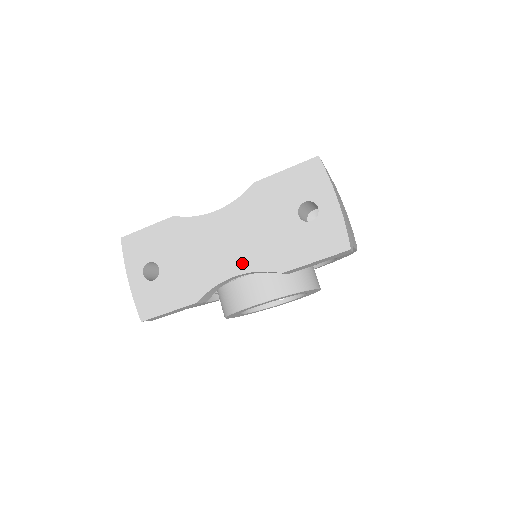
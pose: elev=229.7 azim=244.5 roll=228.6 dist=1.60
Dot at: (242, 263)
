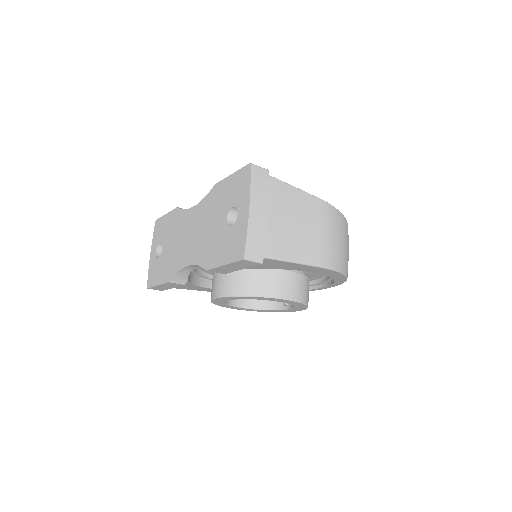
Dot at: (193, 255)
